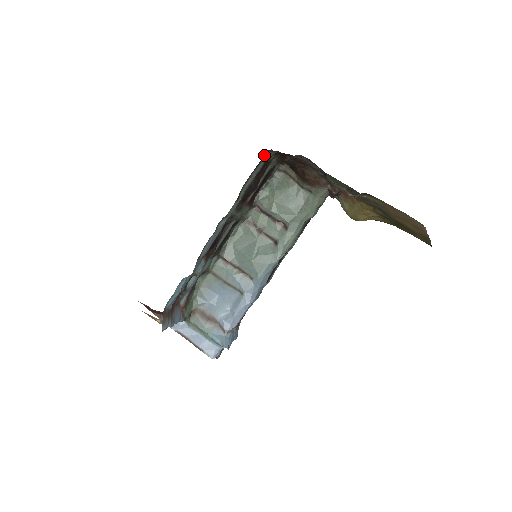
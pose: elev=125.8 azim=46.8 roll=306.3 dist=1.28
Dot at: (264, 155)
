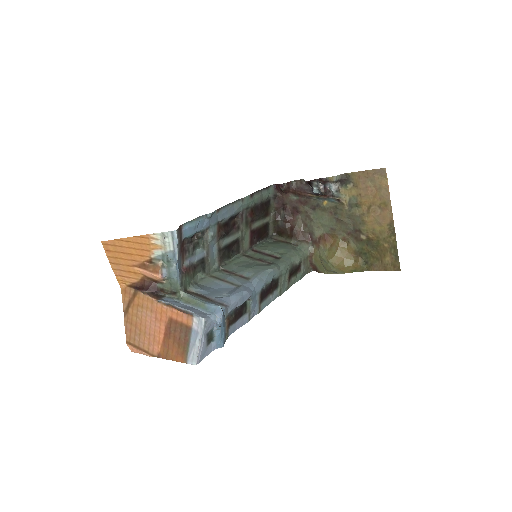
Dot at: (270, 187)
